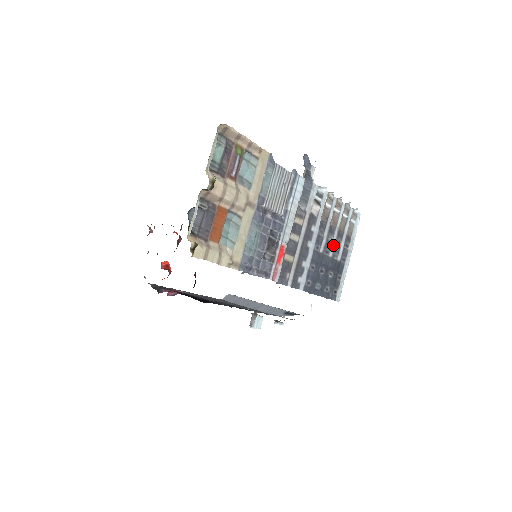
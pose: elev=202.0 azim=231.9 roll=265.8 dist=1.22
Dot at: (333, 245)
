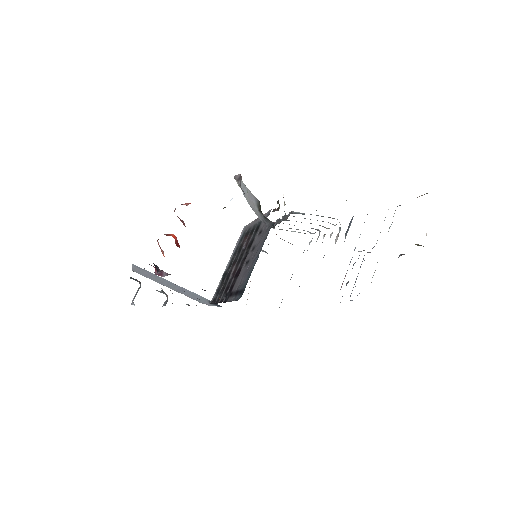
Dot at: occluded
